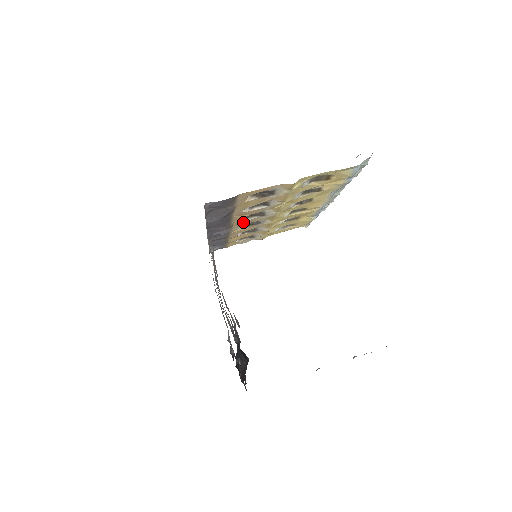
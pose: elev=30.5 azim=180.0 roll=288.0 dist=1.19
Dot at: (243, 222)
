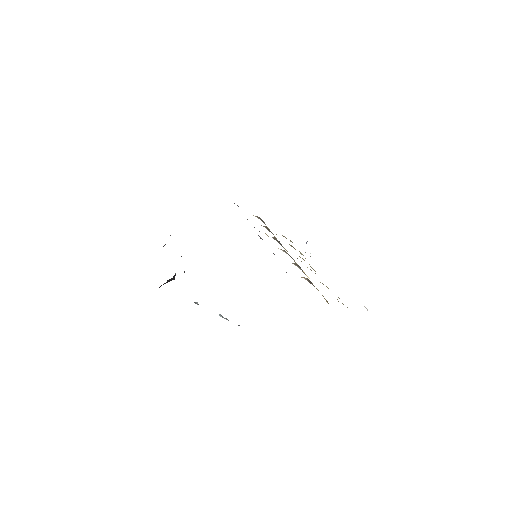
Dot at: occluded
